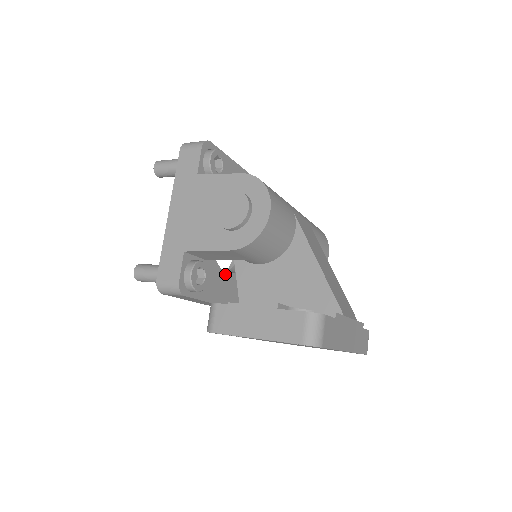
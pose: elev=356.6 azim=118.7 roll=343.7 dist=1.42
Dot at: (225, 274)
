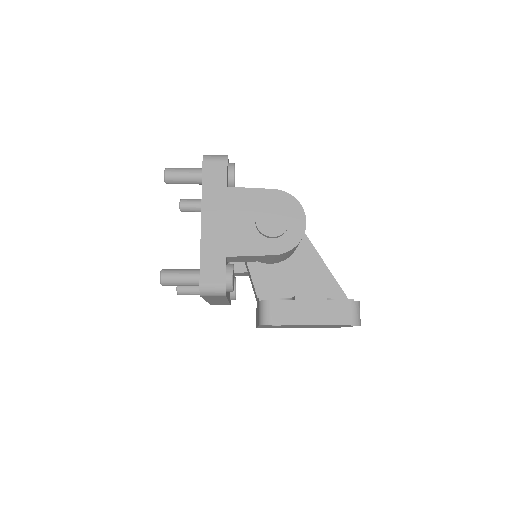
Dot at: occluded
